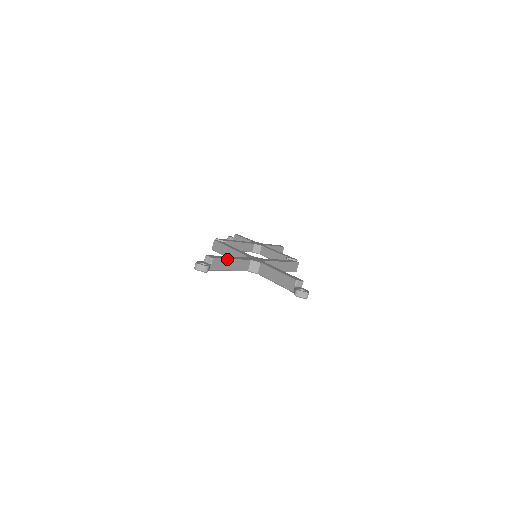
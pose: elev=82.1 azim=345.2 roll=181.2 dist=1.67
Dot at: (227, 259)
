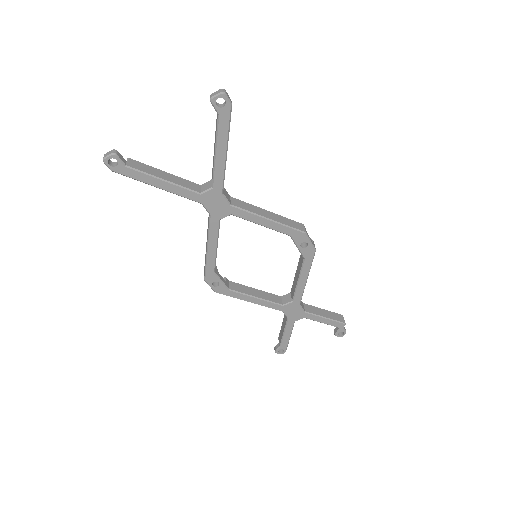
Dot at: (155, 169)
